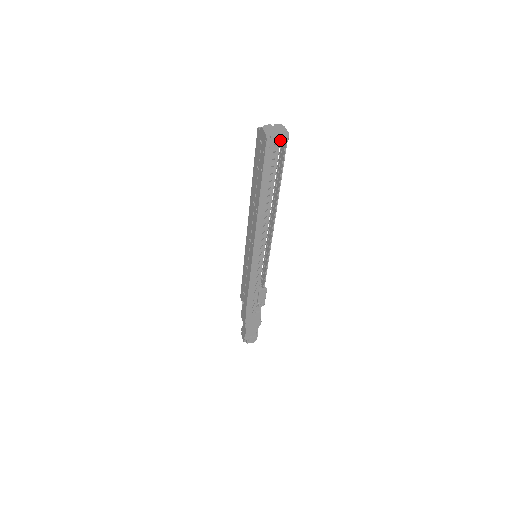
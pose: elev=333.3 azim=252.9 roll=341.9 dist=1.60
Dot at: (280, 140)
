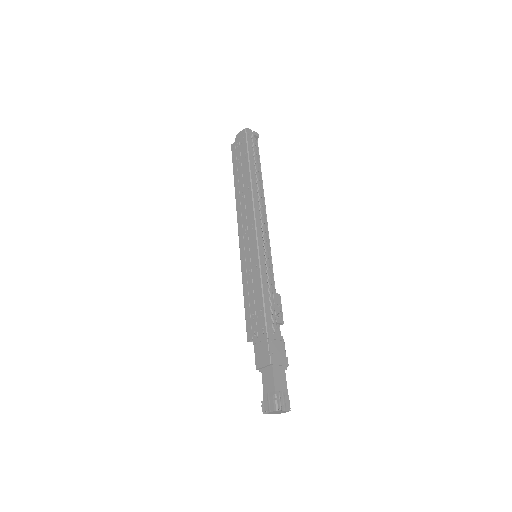
Dot at: (254, 134)
